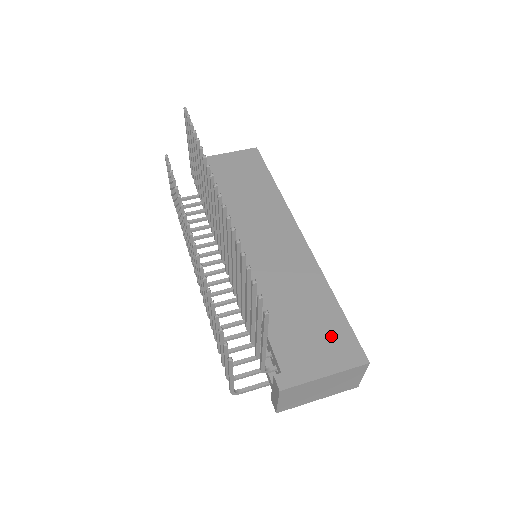
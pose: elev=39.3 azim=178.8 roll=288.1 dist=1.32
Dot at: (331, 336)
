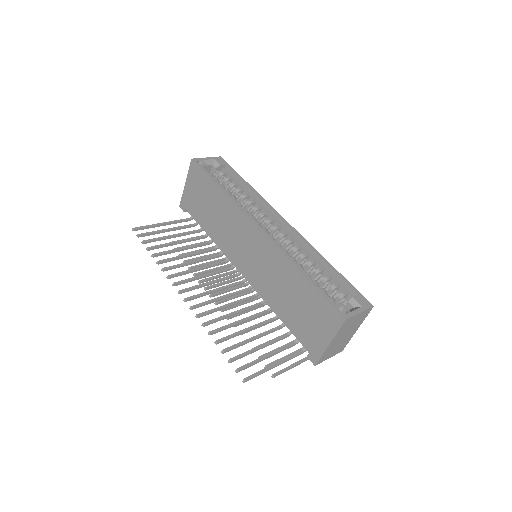
Dot at: (316, 311)
